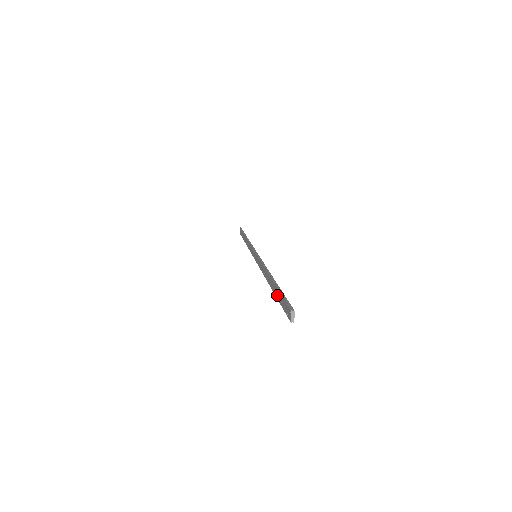
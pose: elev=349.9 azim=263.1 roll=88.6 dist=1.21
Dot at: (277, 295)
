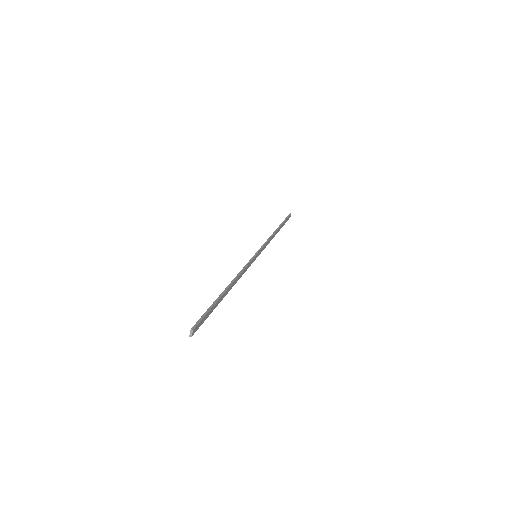
Dot at: occluded
